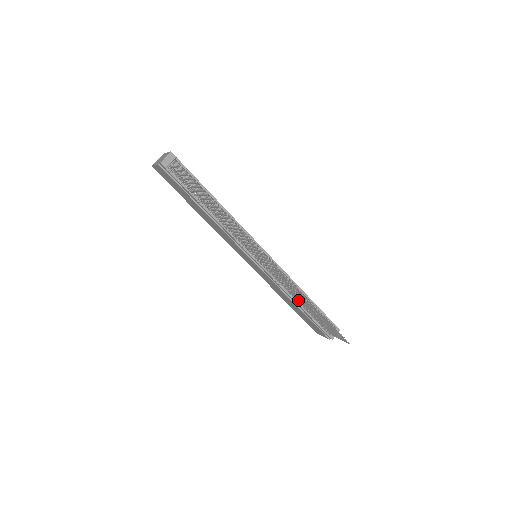
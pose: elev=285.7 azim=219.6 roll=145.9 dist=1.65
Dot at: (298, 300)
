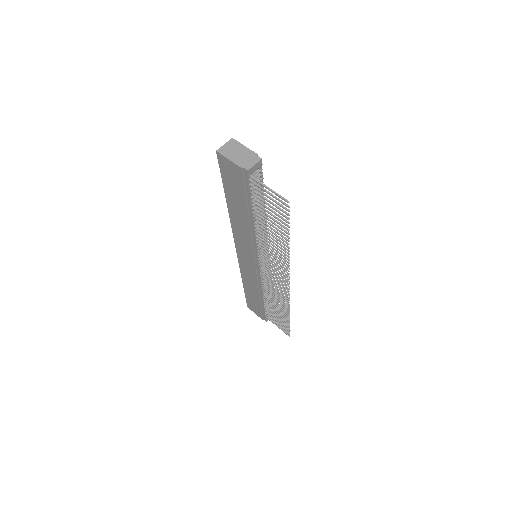
Dot at: (269, 298)
